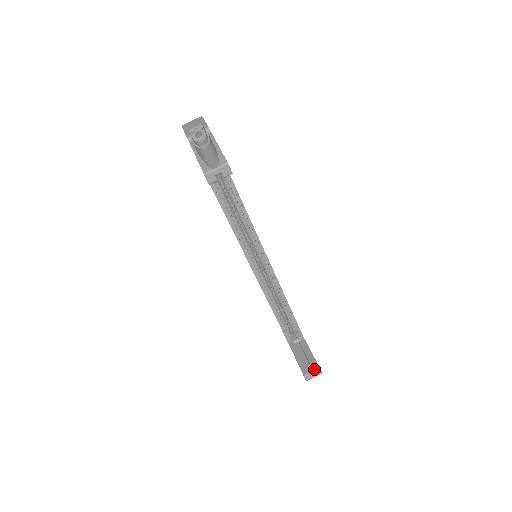
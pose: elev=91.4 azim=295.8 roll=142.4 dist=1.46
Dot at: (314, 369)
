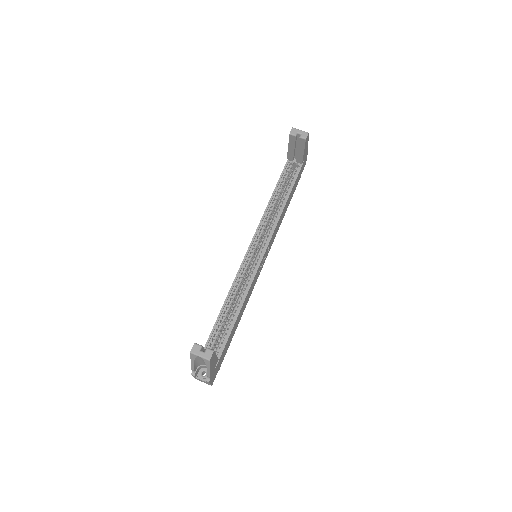
Dot at: occluded
